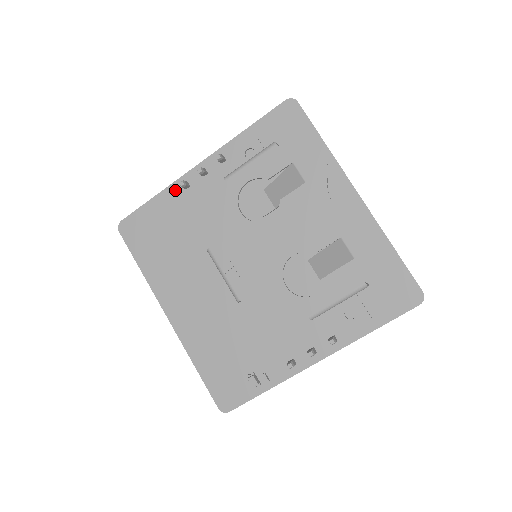
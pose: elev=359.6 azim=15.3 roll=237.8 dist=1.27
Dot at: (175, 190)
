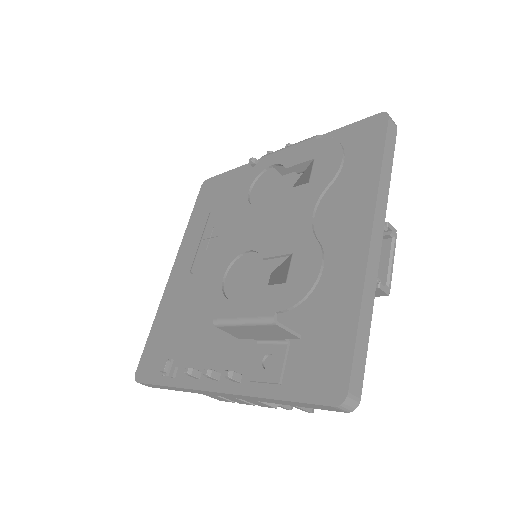
Dot at: (250, 168)
